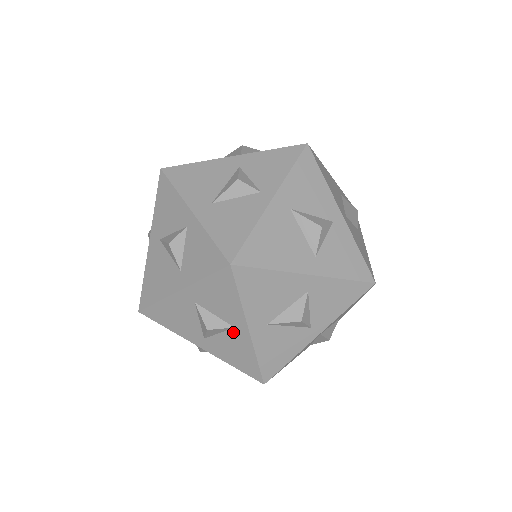
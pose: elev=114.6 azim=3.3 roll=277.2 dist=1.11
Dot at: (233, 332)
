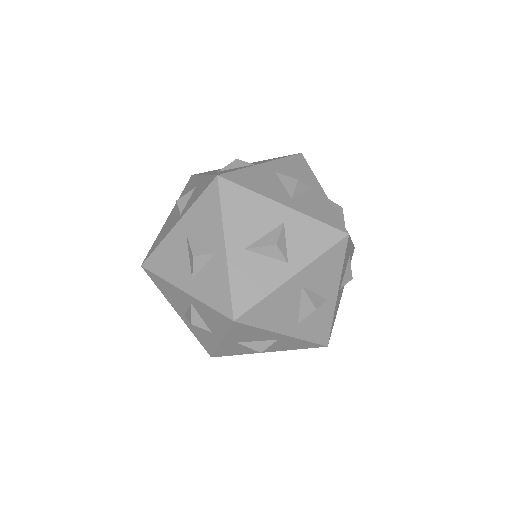
Dot at: occluded
